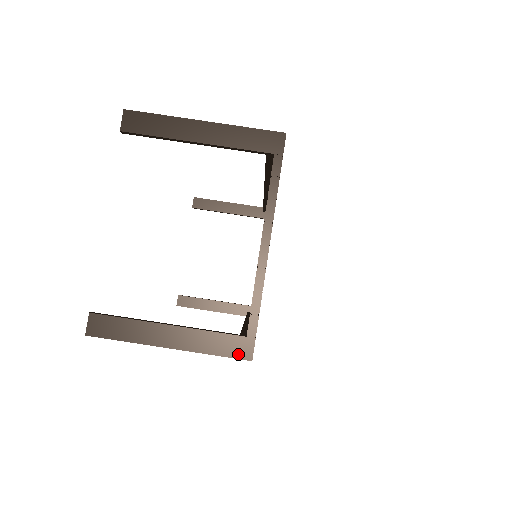
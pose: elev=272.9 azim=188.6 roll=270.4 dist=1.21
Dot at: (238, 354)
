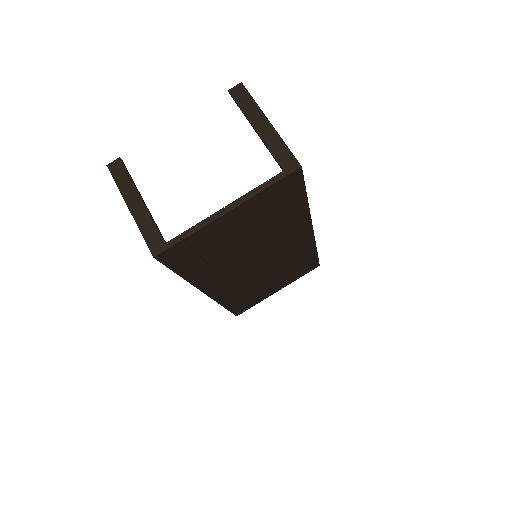
Dot at: (152, 247)
